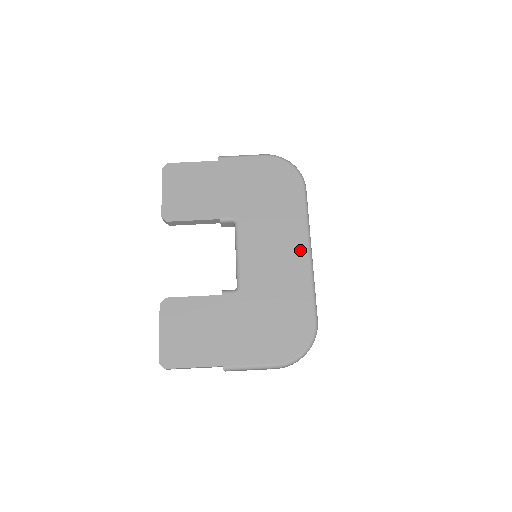
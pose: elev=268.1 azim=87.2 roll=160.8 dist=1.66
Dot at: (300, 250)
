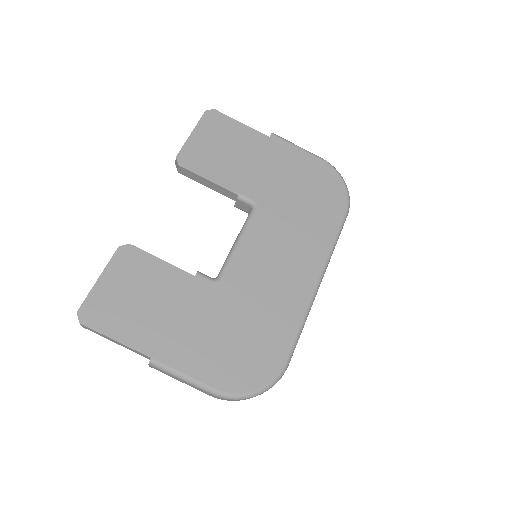
Dot at: (309, 275)
